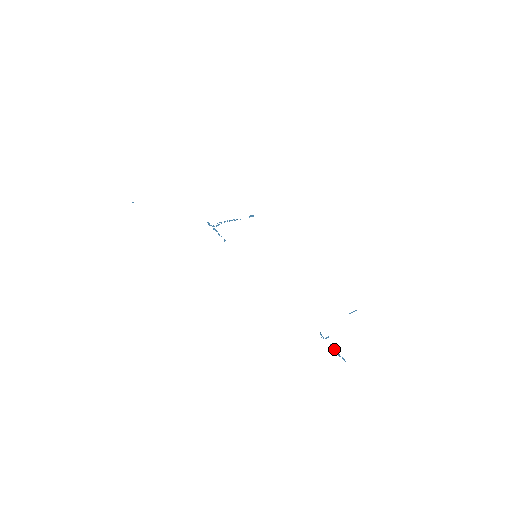
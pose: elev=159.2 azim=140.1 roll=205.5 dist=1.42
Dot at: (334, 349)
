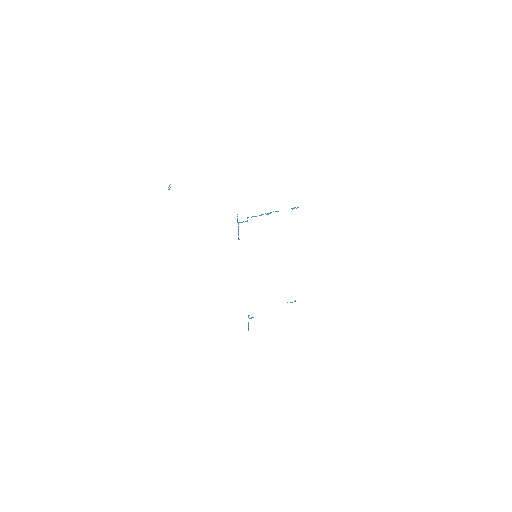
Dot at: occluded
